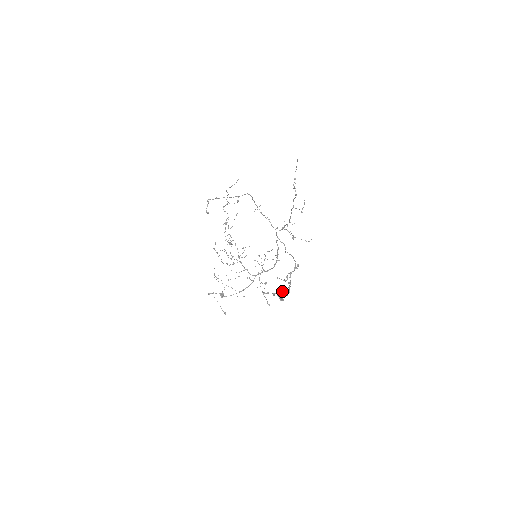
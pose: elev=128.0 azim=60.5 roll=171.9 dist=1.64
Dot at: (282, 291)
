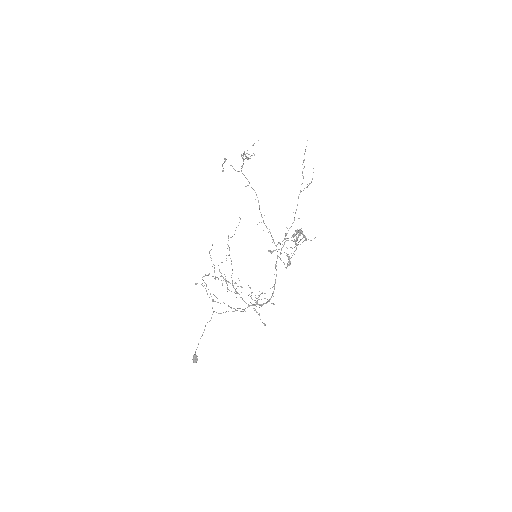
Dot at: (292, 240)
